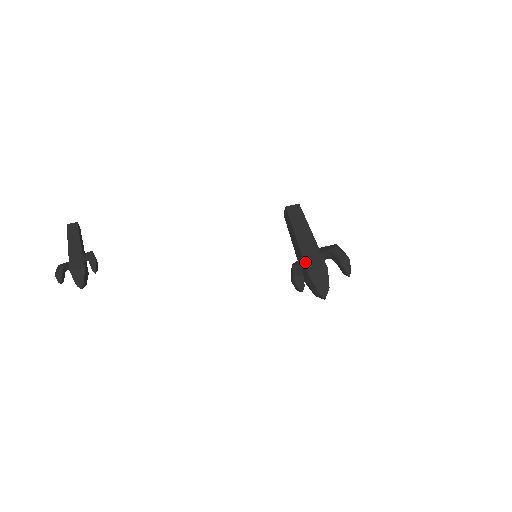
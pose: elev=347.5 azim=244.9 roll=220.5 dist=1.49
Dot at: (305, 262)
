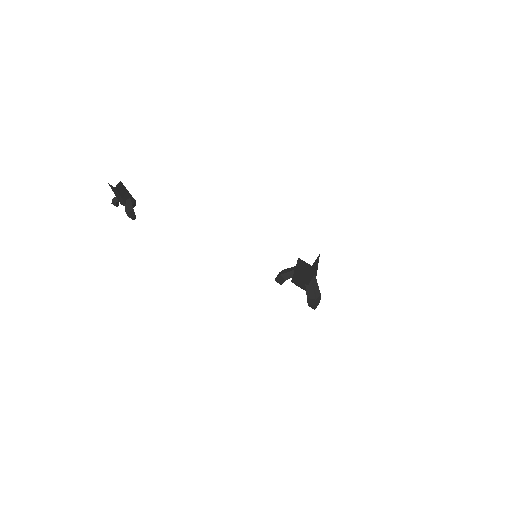
Dot at: (293, 279)
